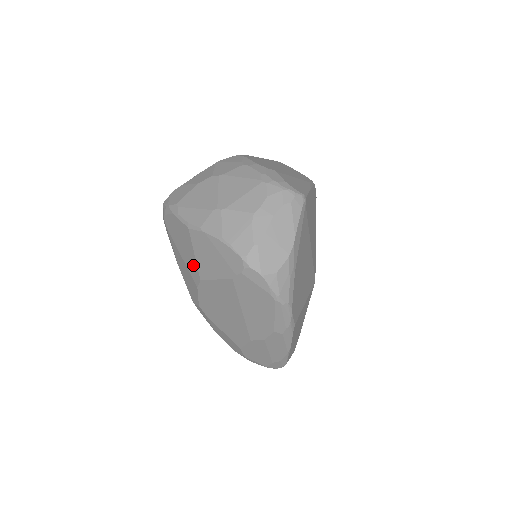
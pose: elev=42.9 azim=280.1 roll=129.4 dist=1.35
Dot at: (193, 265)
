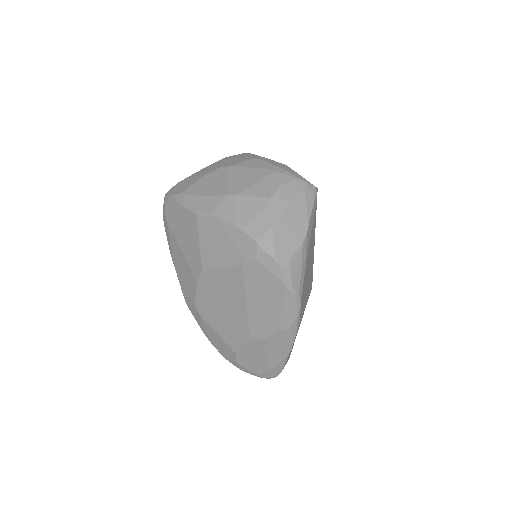
Dot at: (195, 256)
